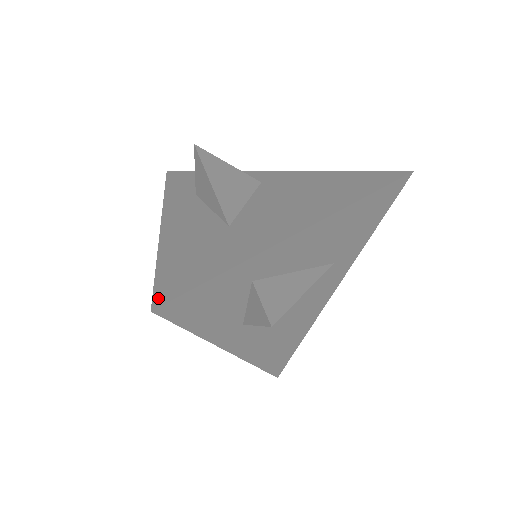
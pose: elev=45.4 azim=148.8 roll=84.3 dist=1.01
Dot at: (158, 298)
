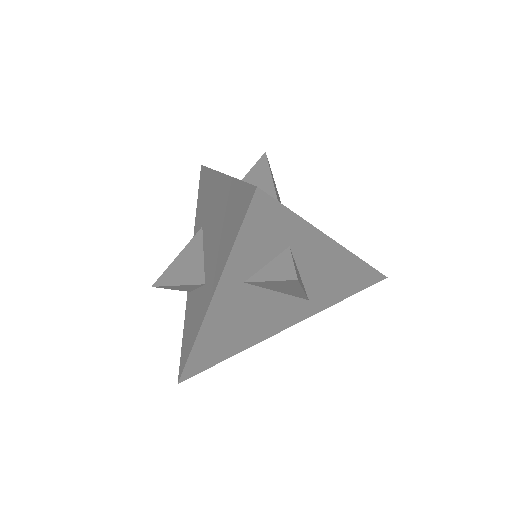
Dot at: occluded
